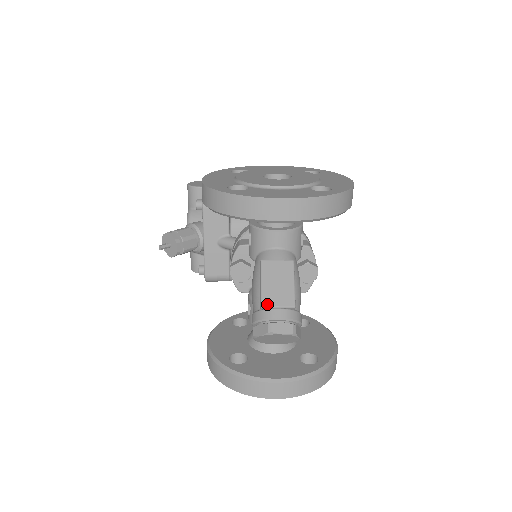
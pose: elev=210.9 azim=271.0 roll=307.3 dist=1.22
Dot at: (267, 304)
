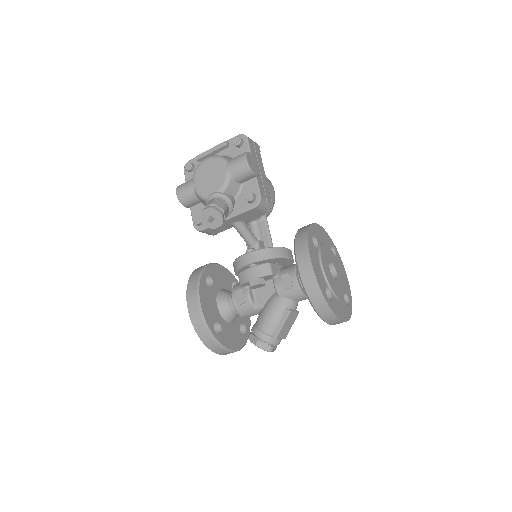
Dot at: (279, 337)
